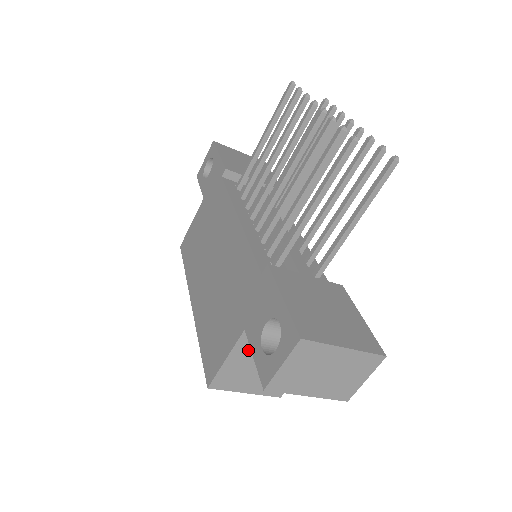
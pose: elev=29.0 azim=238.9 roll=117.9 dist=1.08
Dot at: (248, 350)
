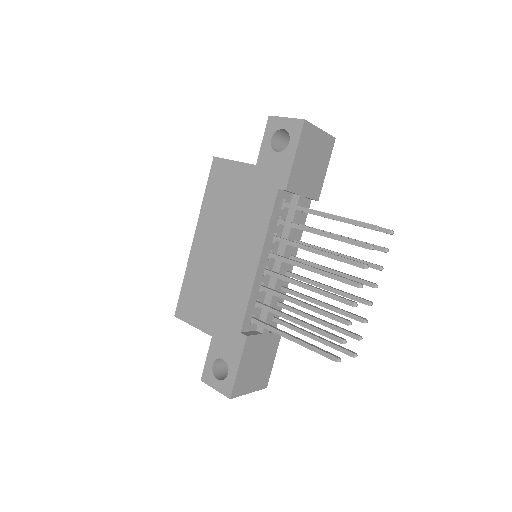
Dot at: occluded
